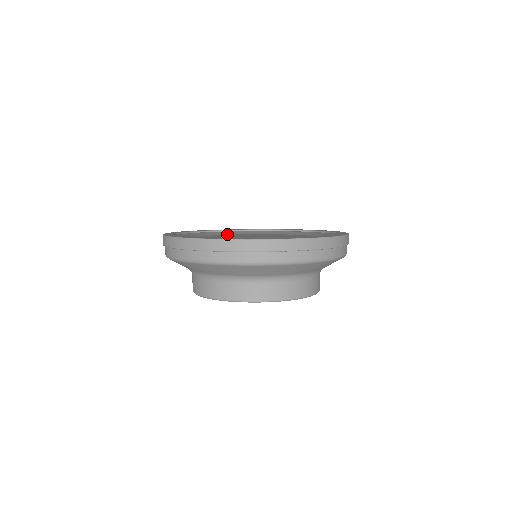
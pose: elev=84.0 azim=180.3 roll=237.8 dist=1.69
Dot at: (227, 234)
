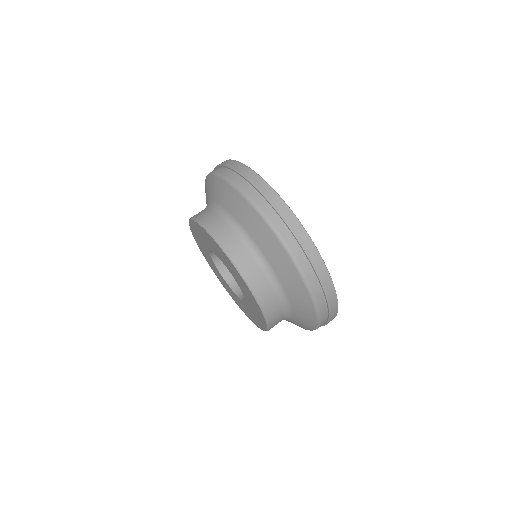
Dot at: occluded
